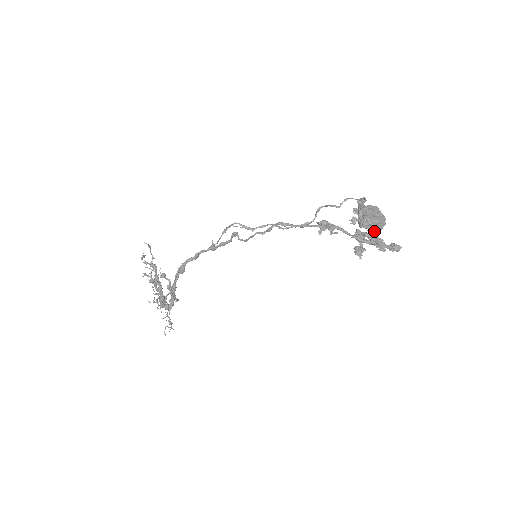
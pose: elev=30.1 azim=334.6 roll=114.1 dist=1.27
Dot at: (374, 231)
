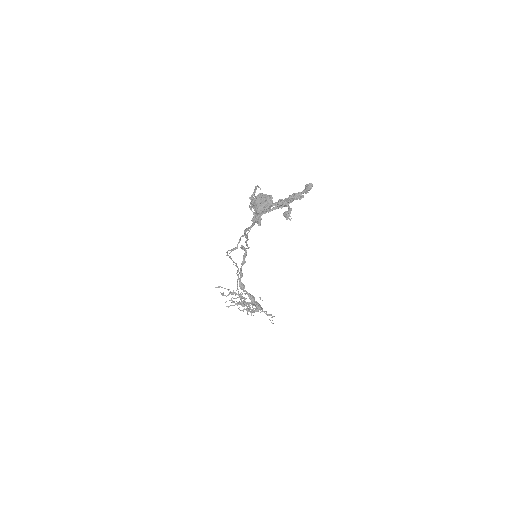
Dot at: (278, 201)
